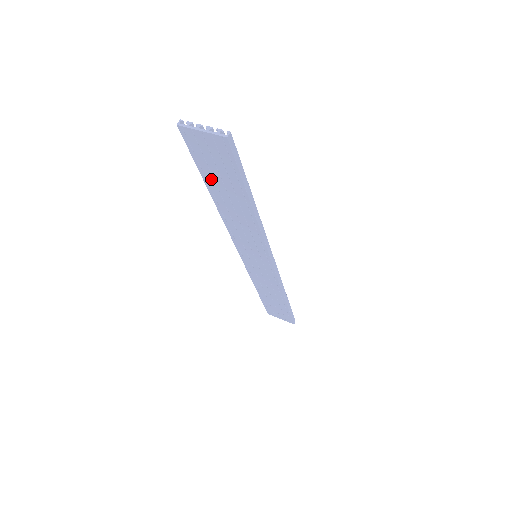
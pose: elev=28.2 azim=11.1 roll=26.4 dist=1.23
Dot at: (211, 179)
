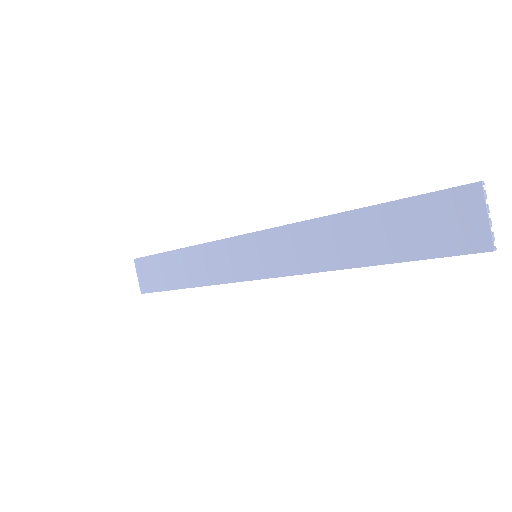
Dot at: (391, 215)
